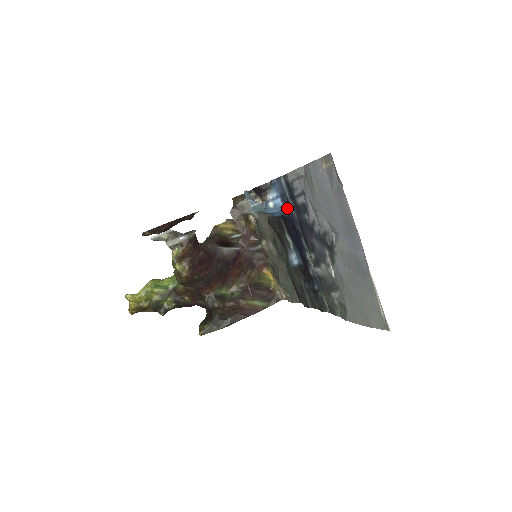
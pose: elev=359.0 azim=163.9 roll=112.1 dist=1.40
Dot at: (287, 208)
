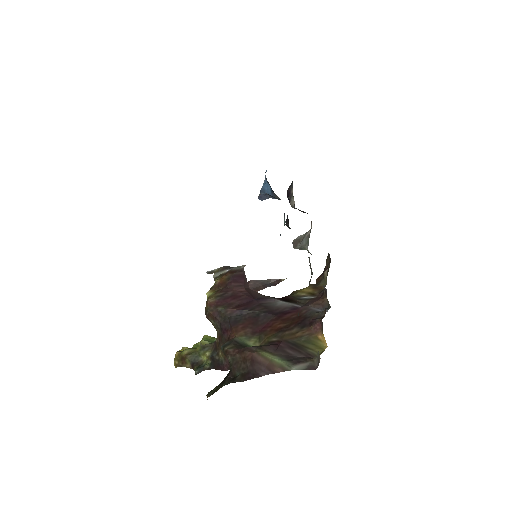
Dot at: occluded
